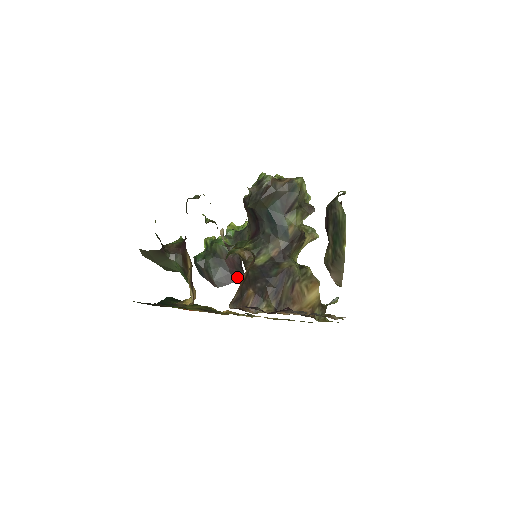
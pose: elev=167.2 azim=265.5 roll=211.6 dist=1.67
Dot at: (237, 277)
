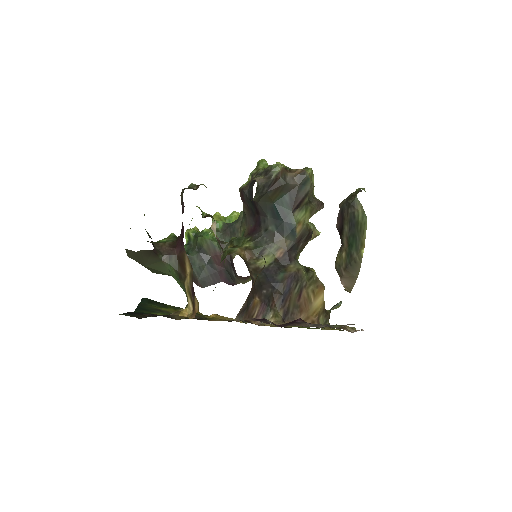
Dot at: (225, 276)
